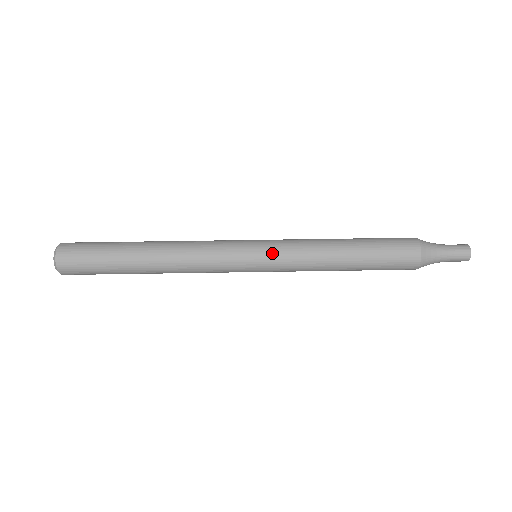
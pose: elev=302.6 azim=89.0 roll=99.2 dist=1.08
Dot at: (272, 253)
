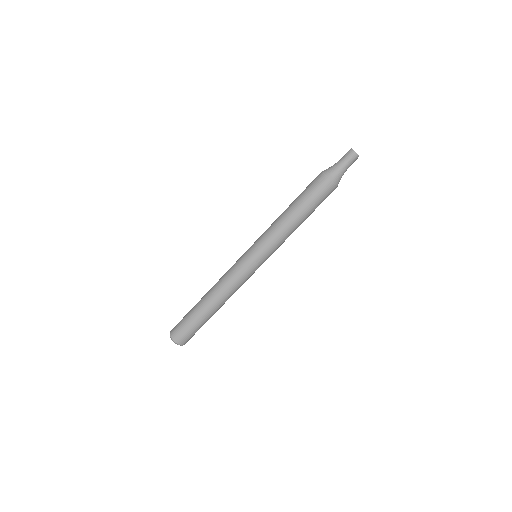
Dot at: (265, 254)
